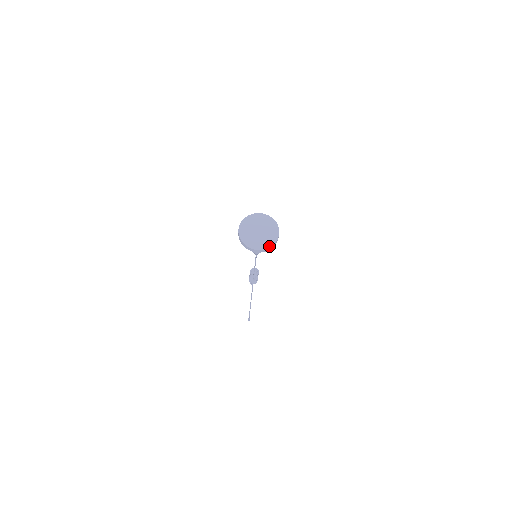
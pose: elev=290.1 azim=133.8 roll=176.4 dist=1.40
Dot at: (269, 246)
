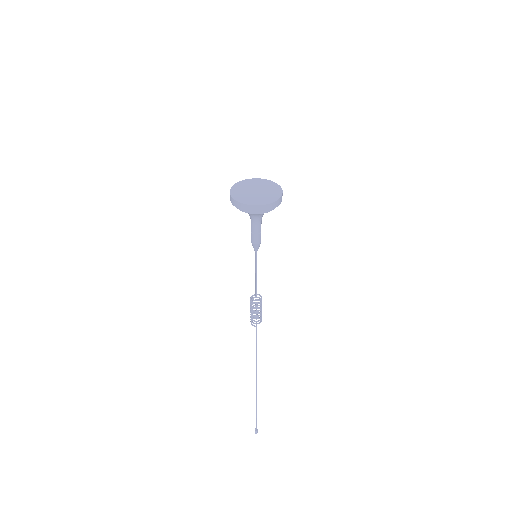
Dot at: (274, 200)
